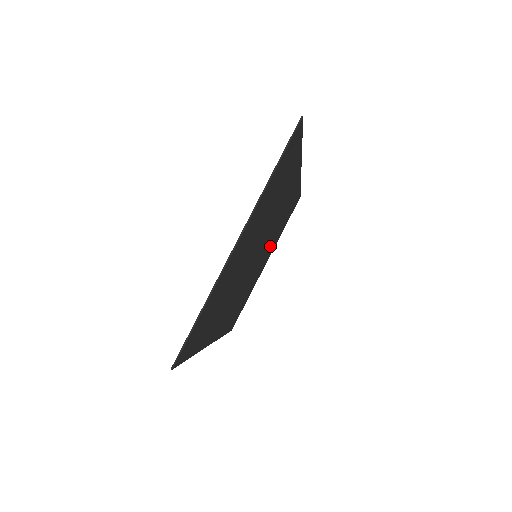
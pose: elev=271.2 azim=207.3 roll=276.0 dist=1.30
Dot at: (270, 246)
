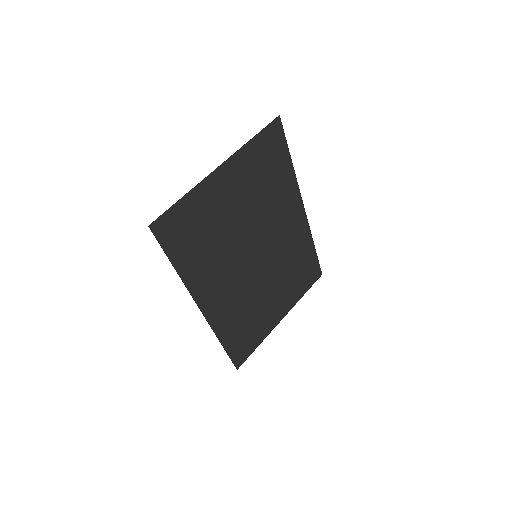
Dot at: (282, 287)
